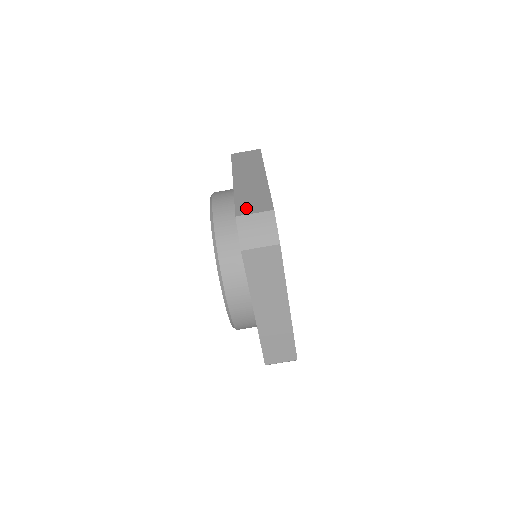
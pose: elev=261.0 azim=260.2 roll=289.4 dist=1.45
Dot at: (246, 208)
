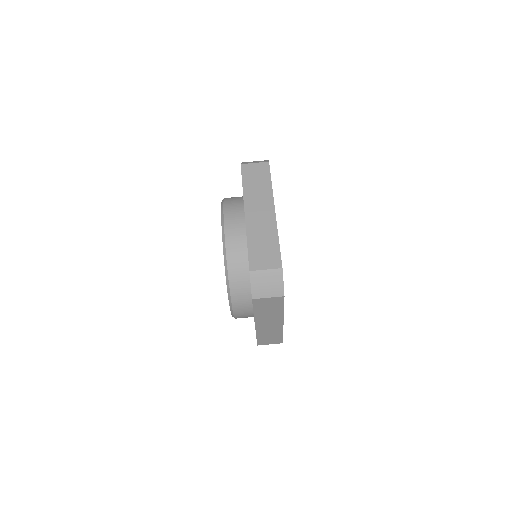
Dot at: (258, 261)
